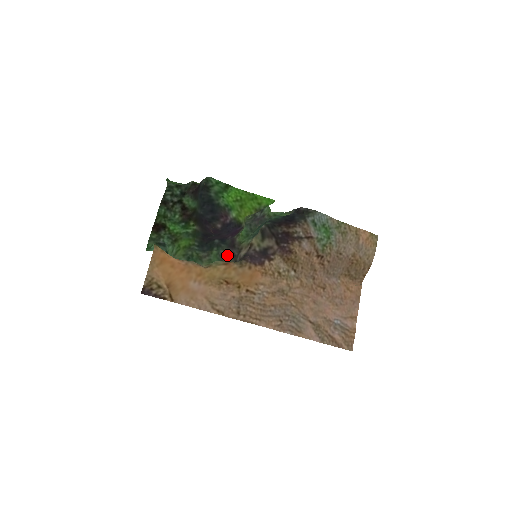
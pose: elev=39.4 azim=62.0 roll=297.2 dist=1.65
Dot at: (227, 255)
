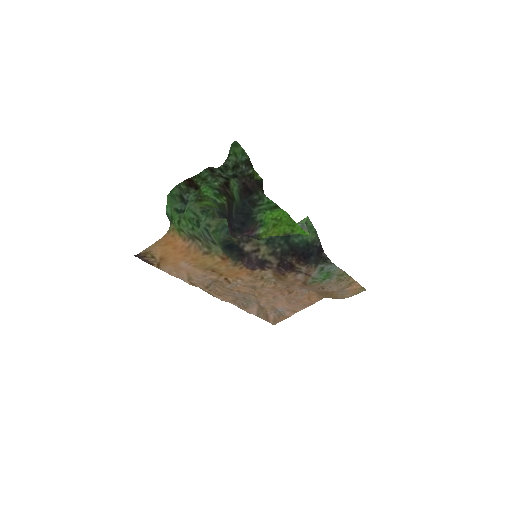
Dot at: occluded
